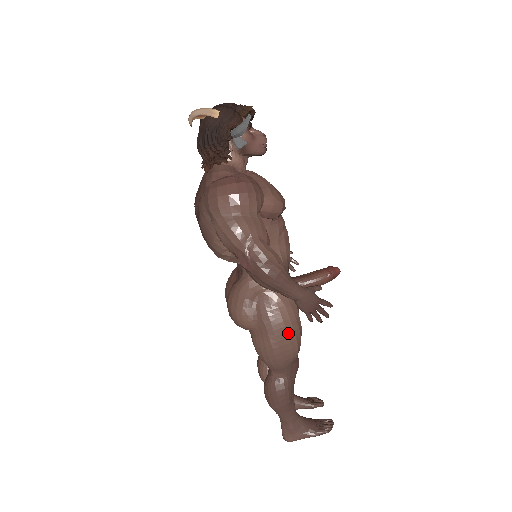
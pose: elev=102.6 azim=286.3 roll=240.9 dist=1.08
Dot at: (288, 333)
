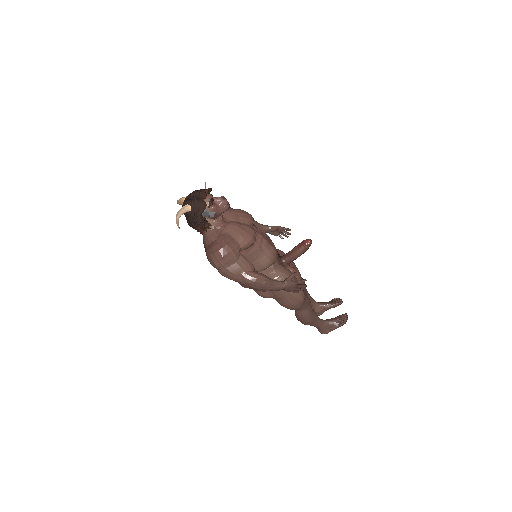
Dot at: (292, 294)
